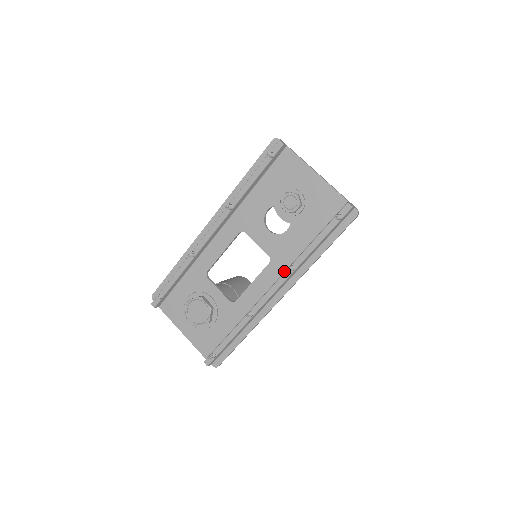
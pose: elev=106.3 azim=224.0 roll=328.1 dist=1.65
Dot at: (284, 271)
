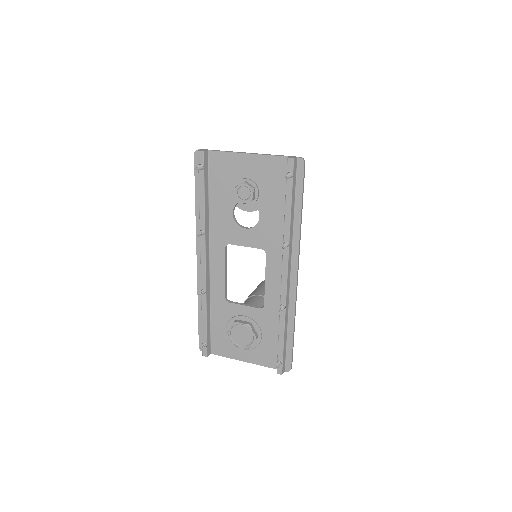
Dot at: (282, 252)
